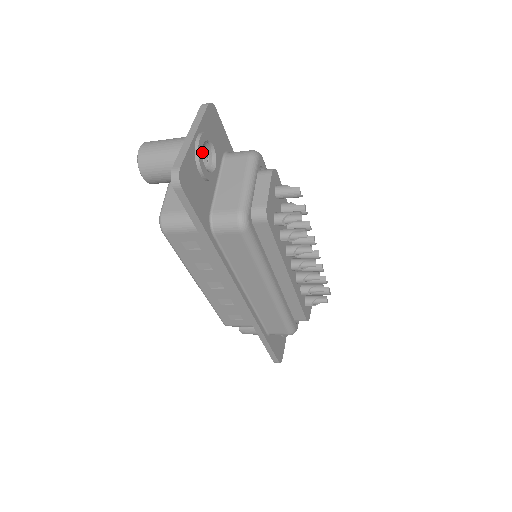
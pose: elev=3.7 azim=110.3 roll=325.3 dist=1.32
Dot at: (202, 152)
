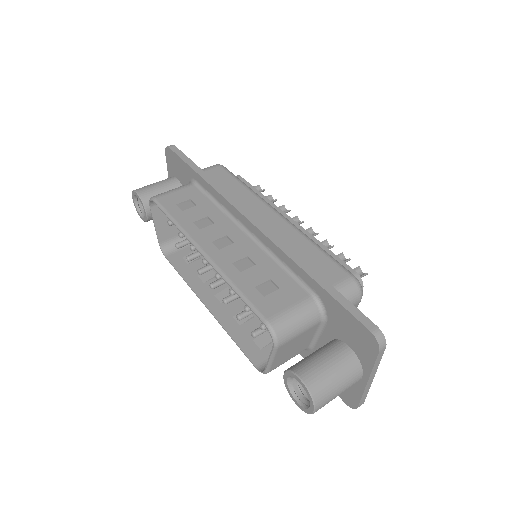
Dot at: occluded
